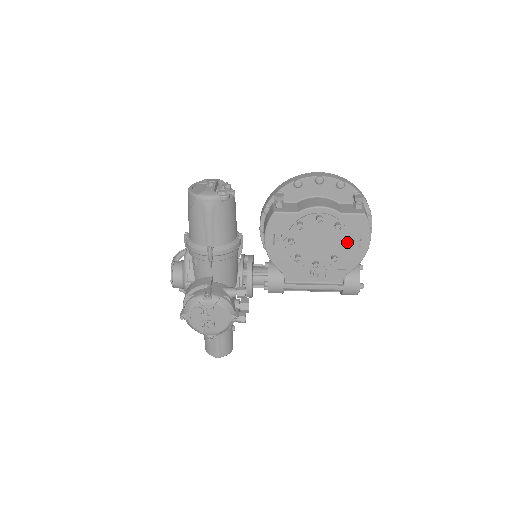
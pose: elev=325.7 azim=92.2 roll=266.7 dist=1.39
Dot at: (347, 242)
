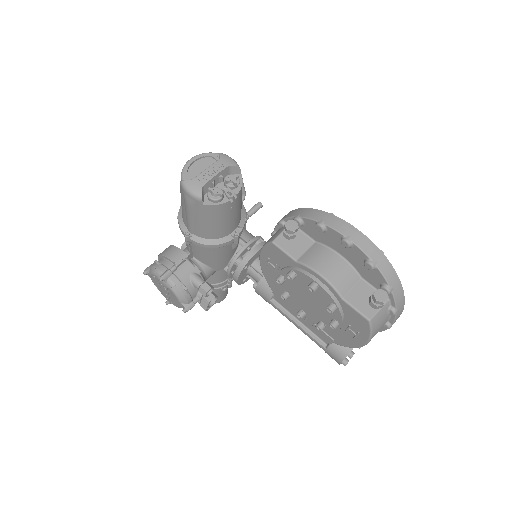
Dot at: (339, 325)
